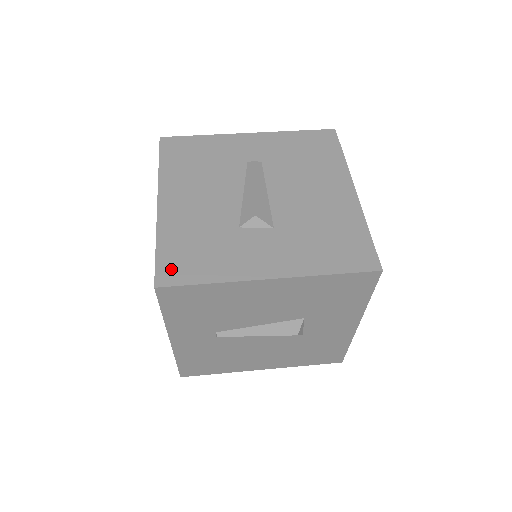
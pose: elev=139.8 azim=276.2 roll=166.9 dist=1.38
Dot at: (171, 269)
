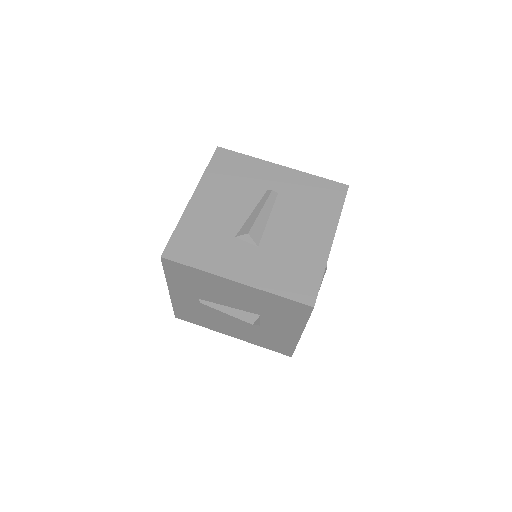
Dot at: (177, 249)
